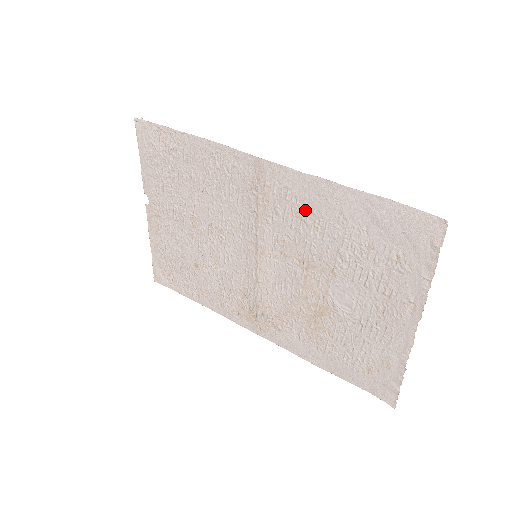
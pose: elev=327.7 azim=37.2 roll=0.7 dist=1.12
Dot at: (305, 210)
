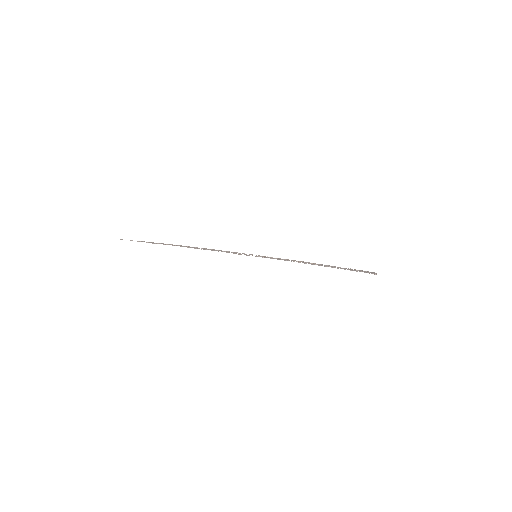
Dot at: occluded
